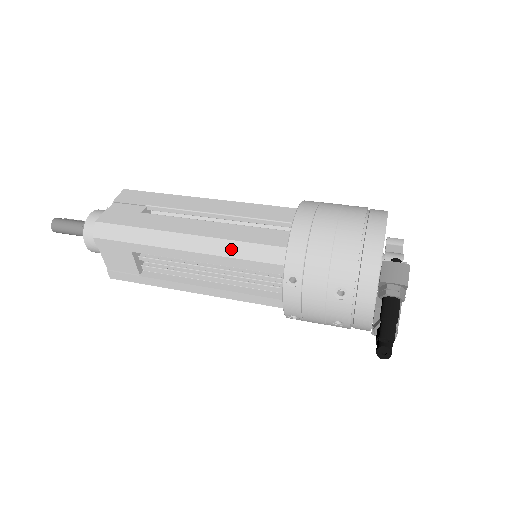
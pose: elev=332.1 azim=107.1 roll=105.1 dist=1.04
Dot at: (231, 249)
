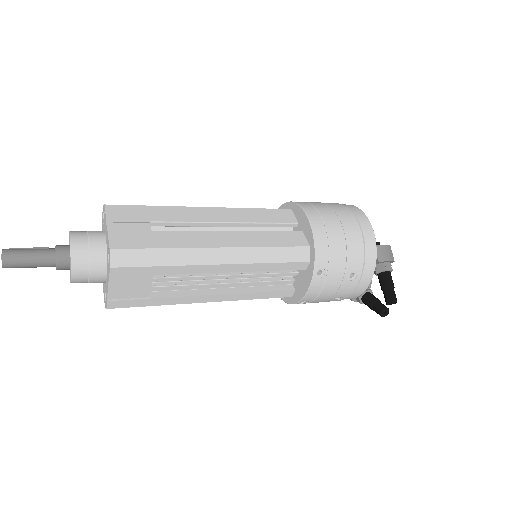
Dot at: (264, 255)
